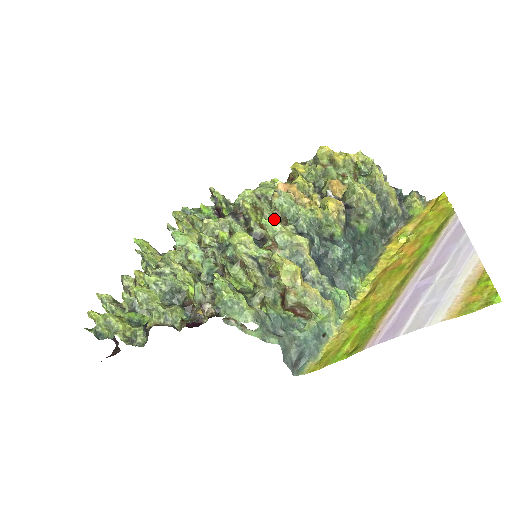
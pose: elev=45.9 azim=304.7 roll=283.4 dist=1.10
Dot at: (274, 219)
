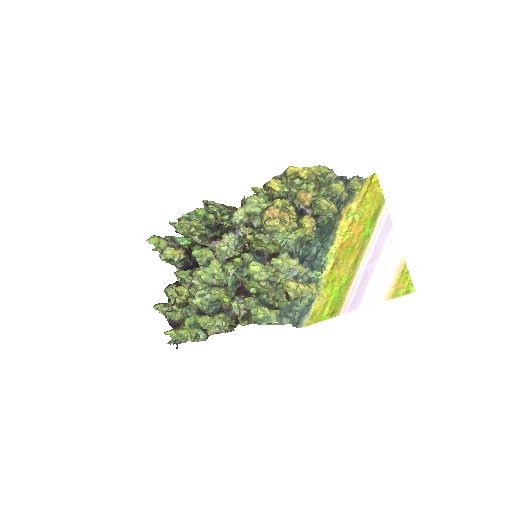
Dot at: (270, 243)
